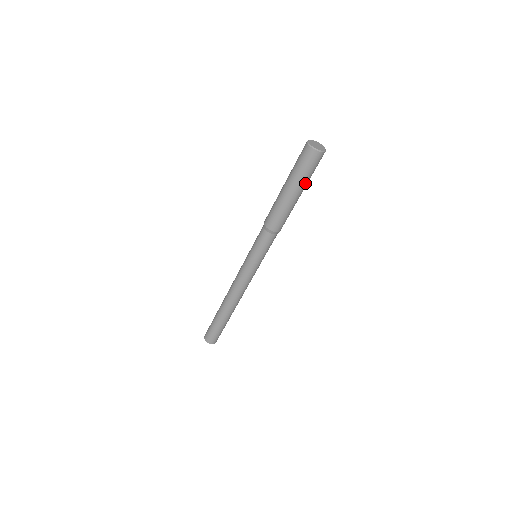
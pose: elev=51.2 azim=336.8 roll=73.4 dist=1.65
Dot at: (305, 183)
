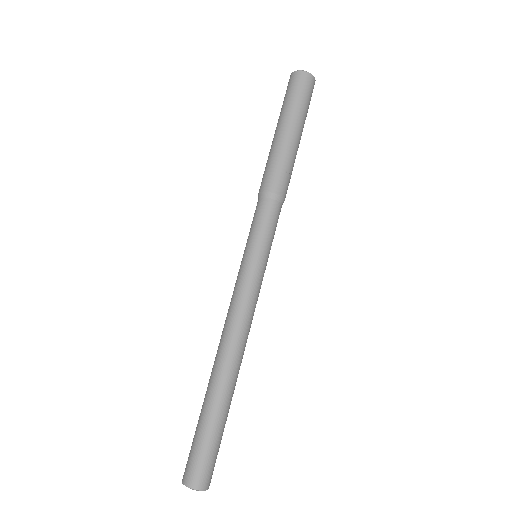
Dot at: (288, 113)
